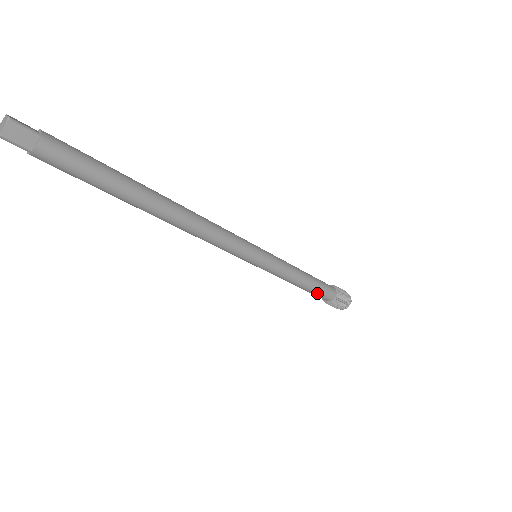
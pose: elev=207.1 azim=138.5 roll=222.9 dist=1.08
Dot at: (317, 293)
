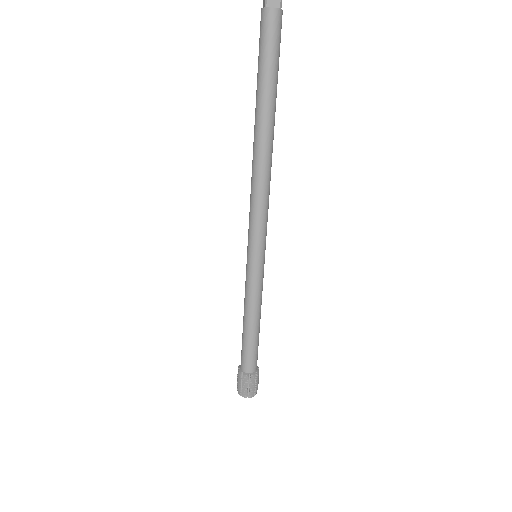
Dot at: (257, 347)
